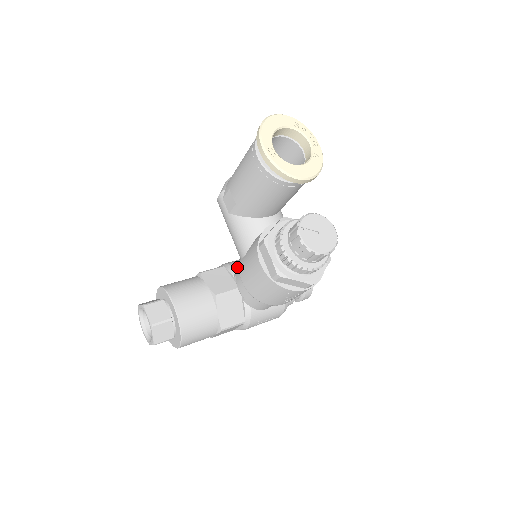
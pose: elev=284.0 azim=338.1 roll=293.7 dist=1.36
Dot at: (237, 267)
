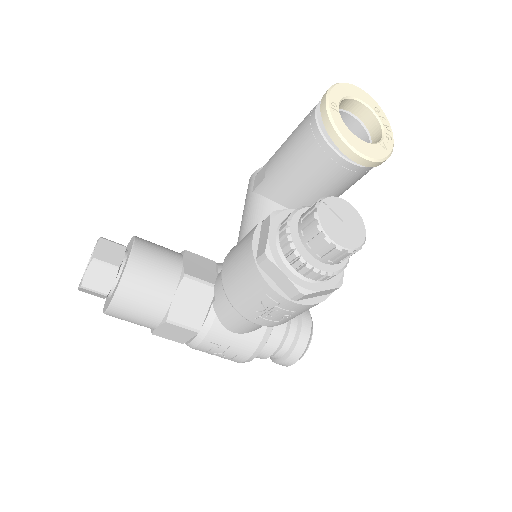
Dot at: occluded
